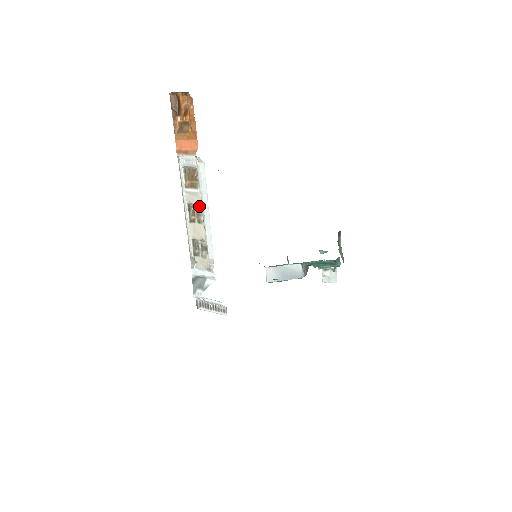
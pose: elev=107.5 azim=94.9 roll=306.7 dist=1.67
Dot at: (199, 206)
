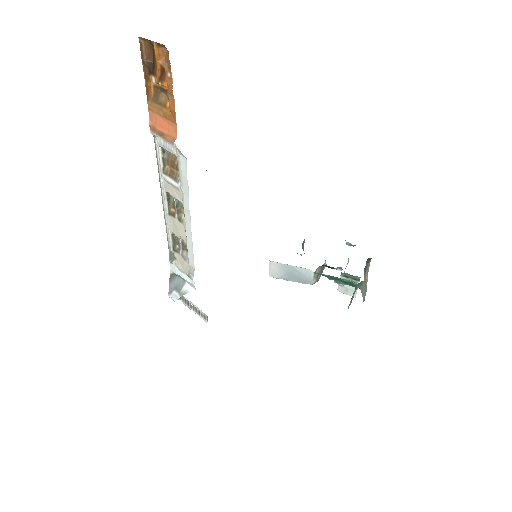
Dot at: occluded
